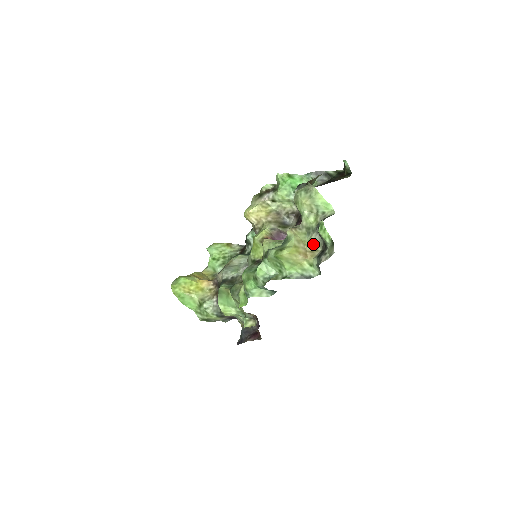
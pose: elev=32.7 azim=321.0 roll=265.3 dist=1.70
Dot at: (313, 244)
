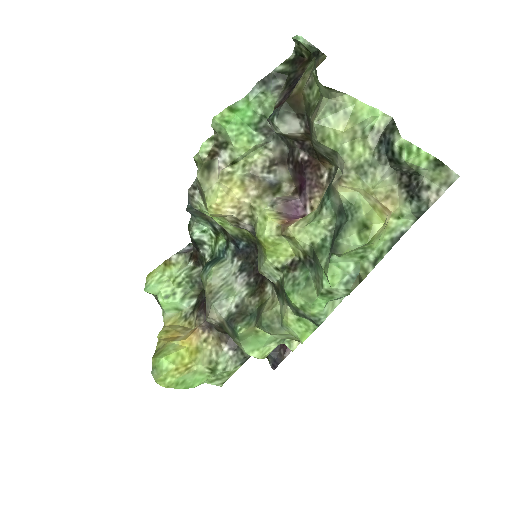
Dot at: (381, 185)
